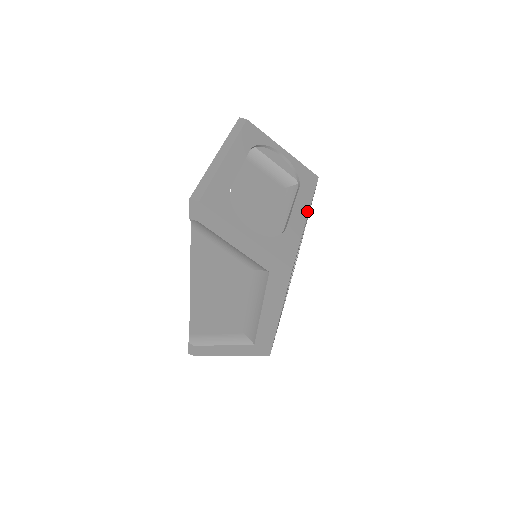
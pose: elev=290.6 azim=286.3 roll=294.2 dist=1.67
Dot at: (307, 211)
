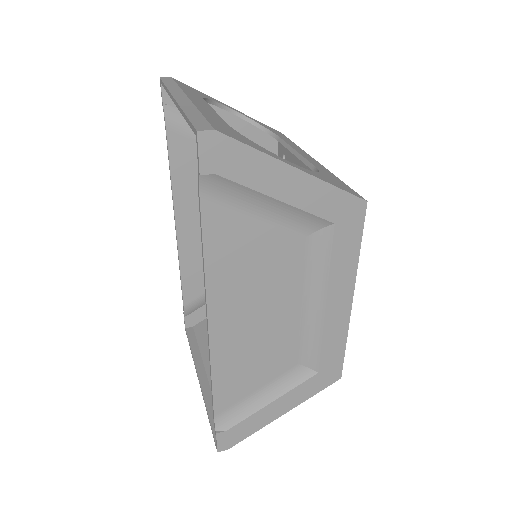
Dot at: (309, 155)
